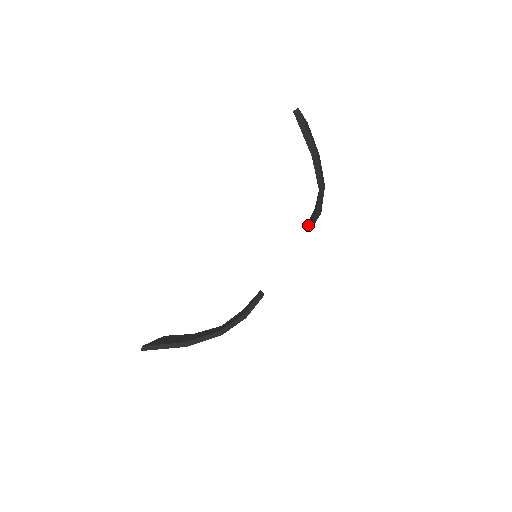
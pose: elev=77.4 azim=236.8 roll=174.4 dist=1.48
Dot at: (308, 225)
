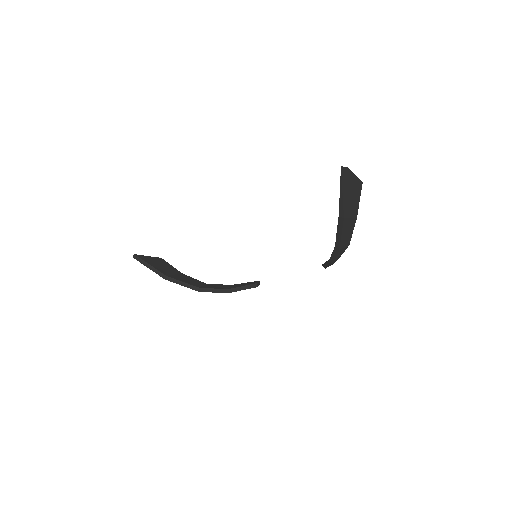
Dot at: occluded
